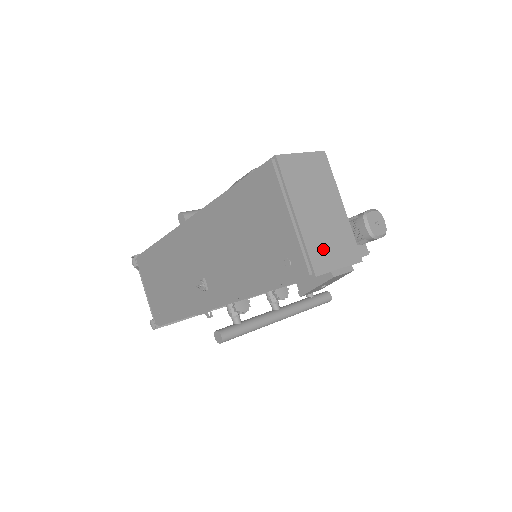
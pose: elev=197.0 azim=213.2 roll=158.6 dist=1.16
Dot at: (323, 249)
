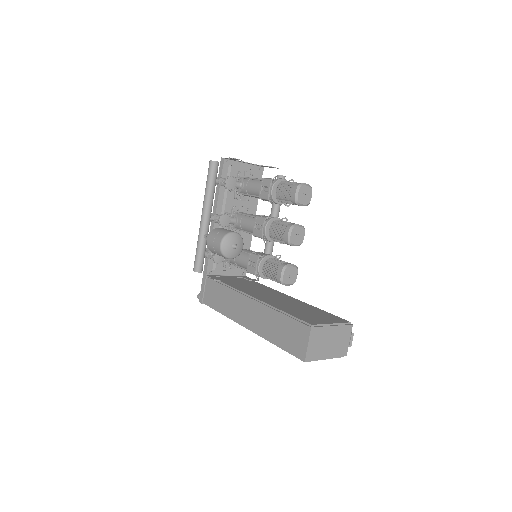
Dot at: (341, 347)
